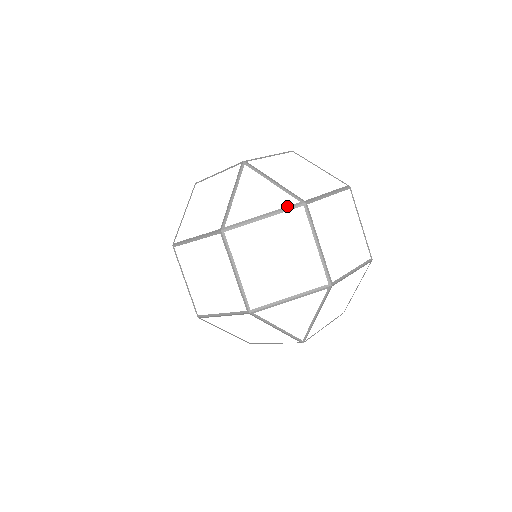
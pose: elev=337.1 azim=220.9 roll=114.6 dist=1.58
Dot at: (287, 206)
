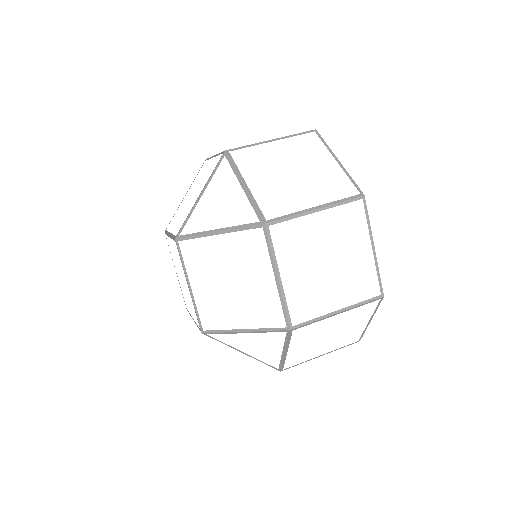
Dot at: (244, 224)
